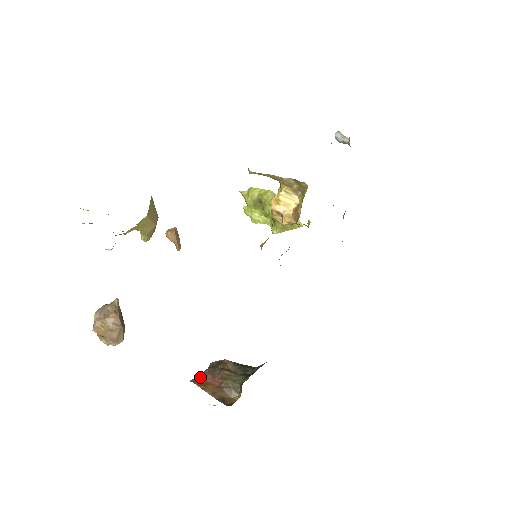
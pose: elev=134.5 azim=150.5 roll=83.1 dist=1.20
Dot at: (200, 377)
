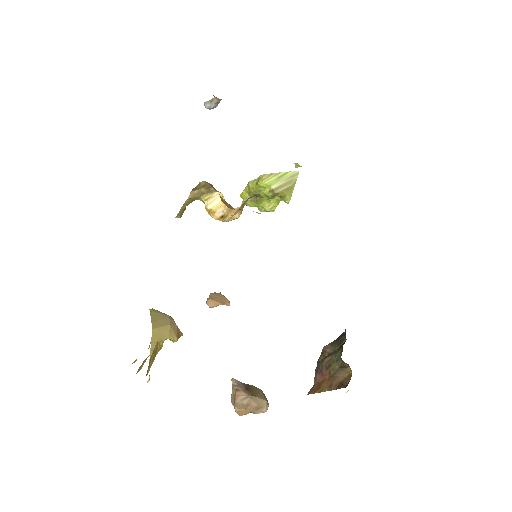
Dot at: (314, 383)
